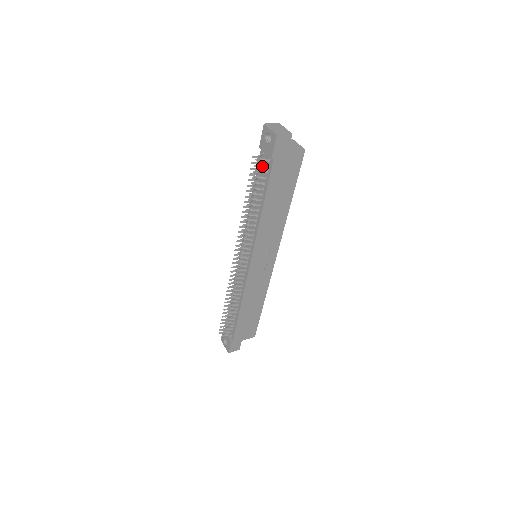
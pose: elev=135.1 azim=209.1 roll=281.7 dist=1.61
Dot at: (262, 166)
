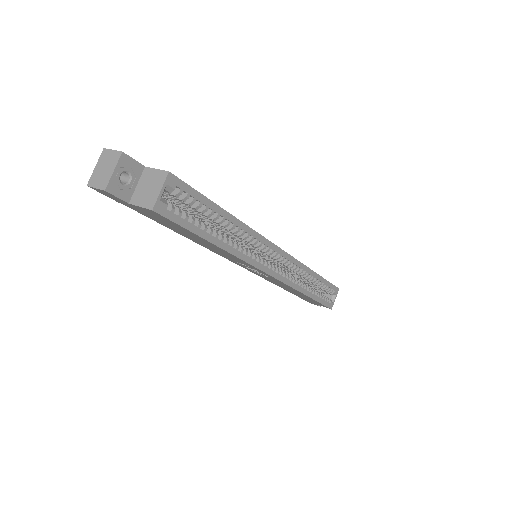
Dot at: occluded
